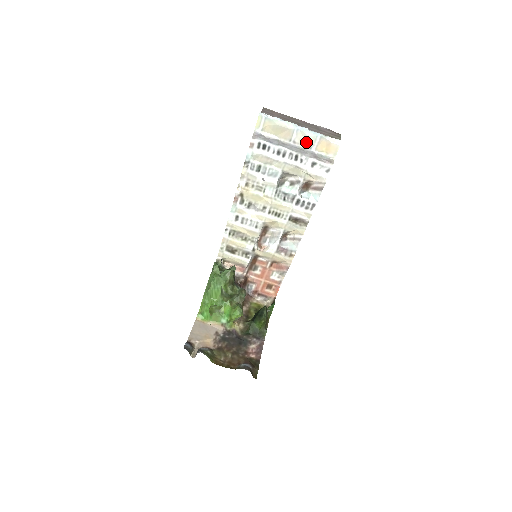
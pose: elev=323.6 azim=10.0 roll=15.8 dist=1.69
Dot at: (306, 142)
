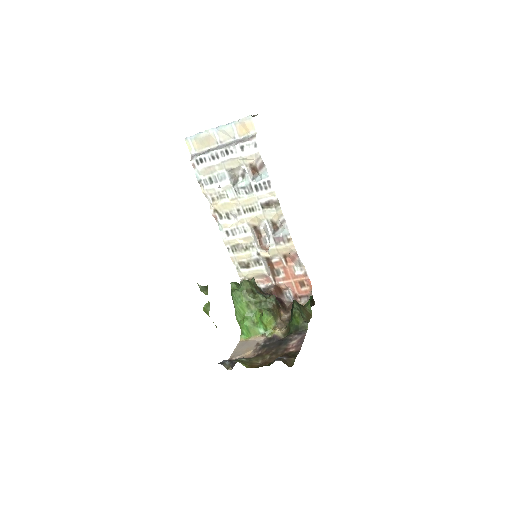
Dot at: (228, 136)
